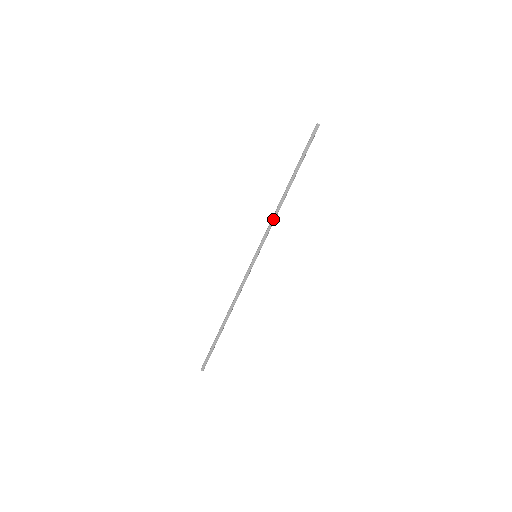
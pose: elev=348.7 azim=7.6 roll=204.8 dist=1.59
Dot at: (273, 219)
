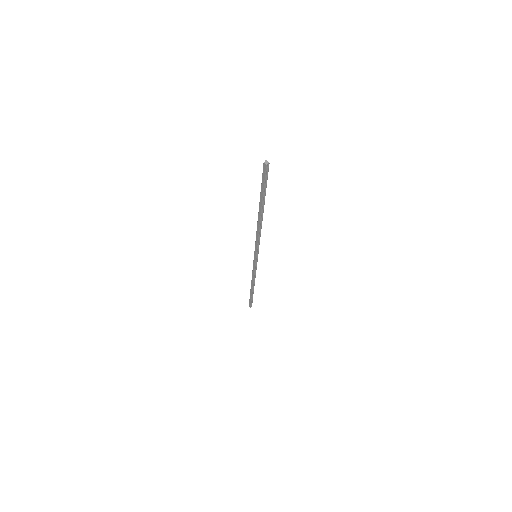
Dot at: (257, 235)
